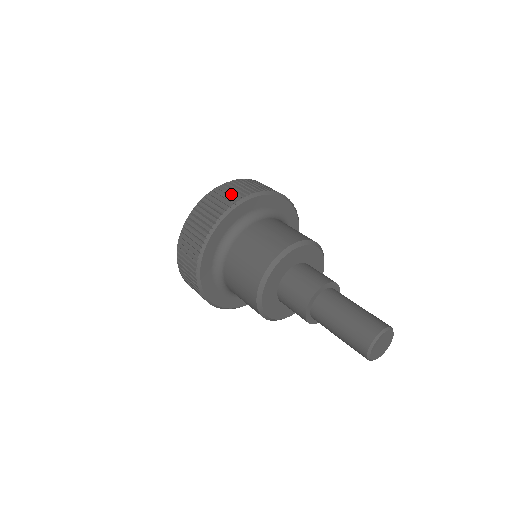
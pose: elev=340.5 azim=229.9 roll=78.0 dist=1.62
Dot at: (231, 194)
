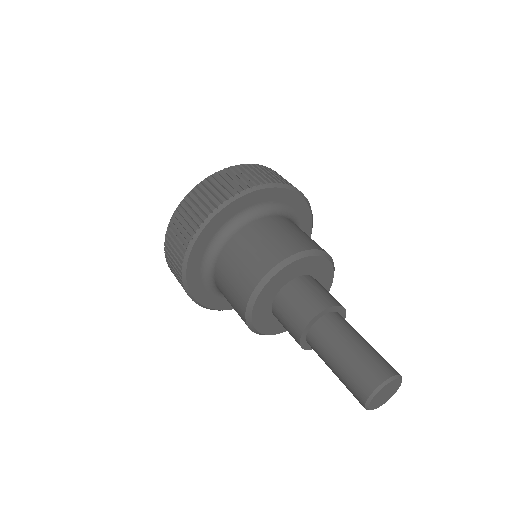
Dot at: (200, 206)
